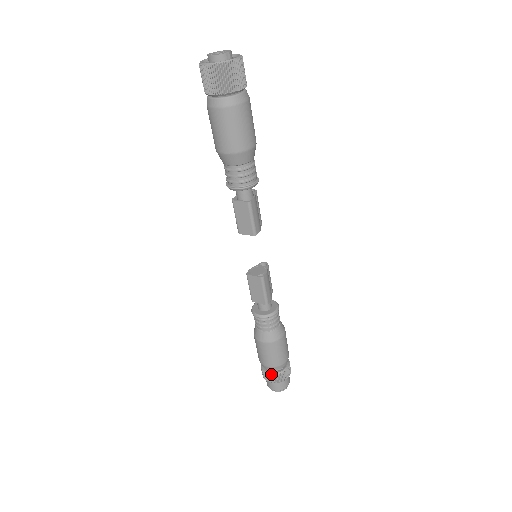
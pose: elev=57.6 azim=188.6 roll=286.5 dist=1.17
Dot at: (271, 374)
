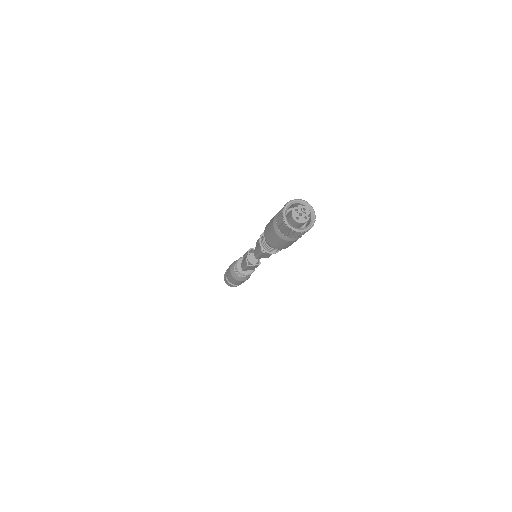
Dot at: (238, 285)
